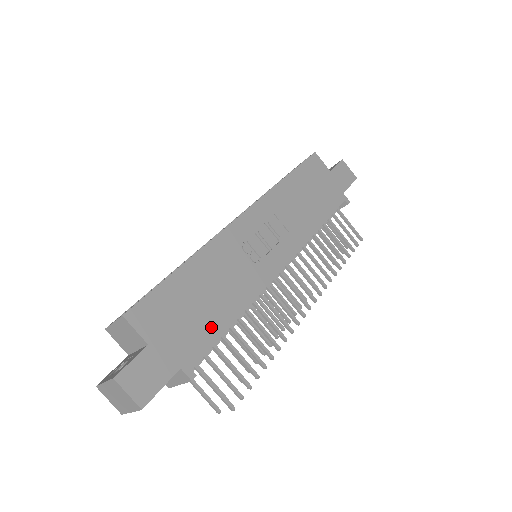
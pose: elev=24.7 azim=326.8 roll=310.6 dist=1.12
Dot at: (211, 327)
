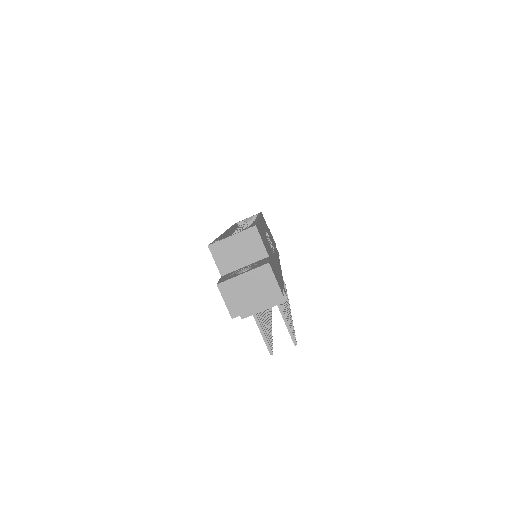
Dot at: (279, 273)
